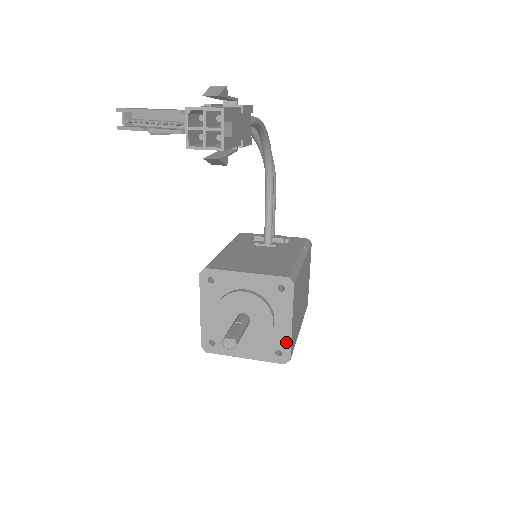
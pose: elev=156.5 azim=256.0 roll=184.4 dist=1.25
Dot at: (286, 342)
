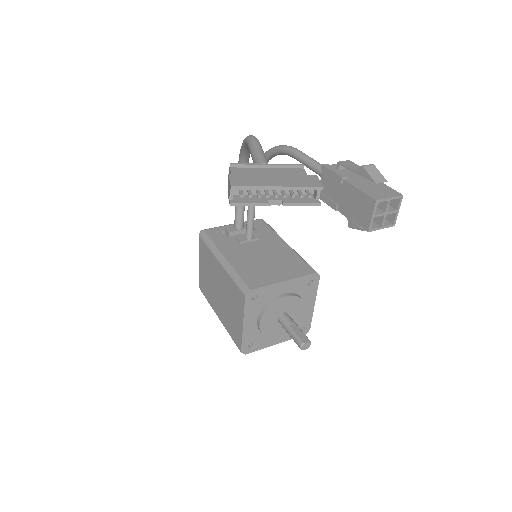
Dot at: (309, 319)
